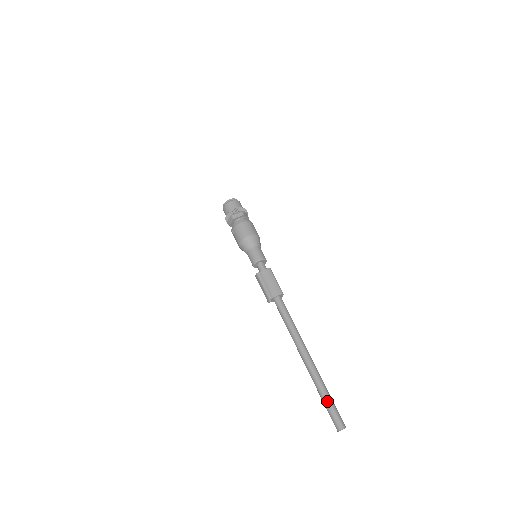
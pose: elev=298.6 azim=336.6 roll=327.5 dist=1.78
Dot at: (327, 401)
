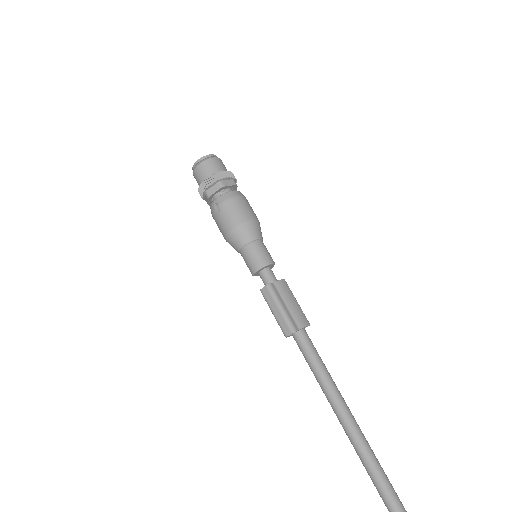
Dot at: out of frame
